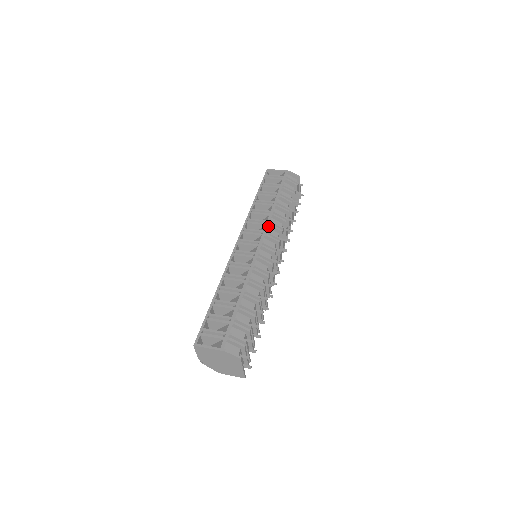
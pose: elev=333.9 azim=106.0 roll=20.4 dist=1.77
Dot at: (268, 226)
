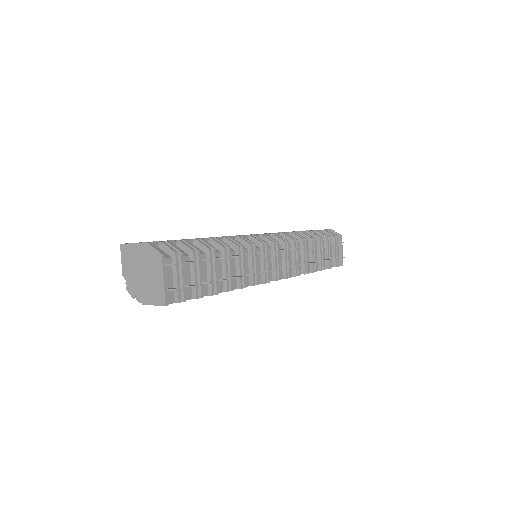
Dot at: (280, 235)
